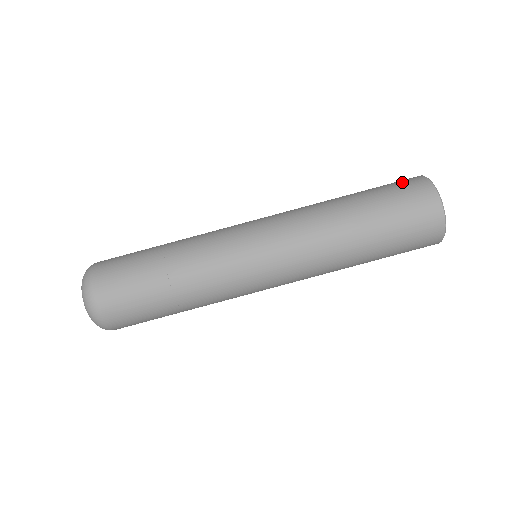
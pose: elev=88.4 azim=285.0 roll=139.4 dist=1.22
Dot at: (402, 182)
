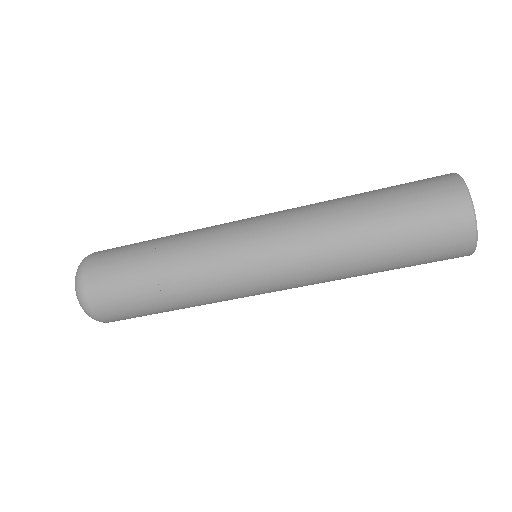
Dot at: (445, 239)
